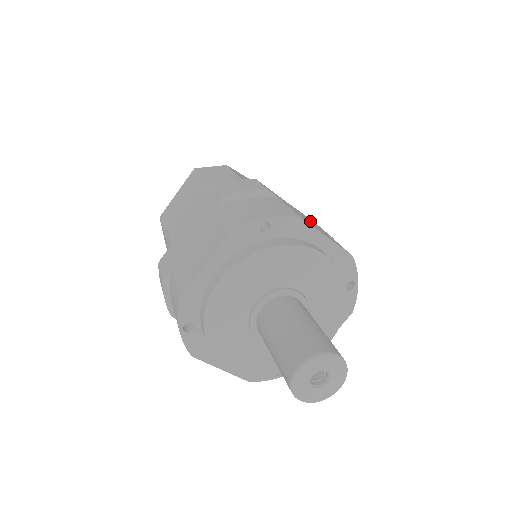
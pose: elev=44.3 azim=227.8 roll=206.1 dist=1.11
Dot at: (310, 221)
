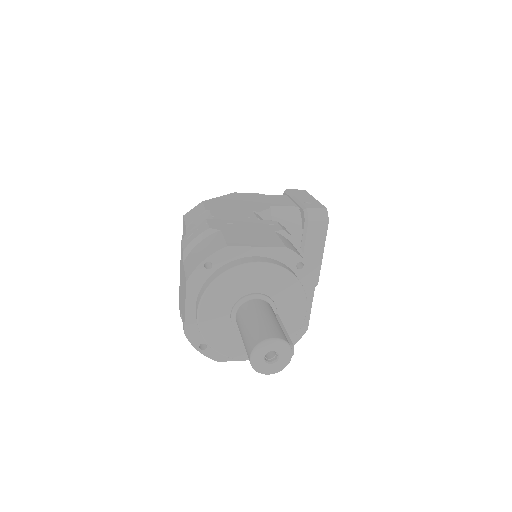
Dot at: (255, 230)
